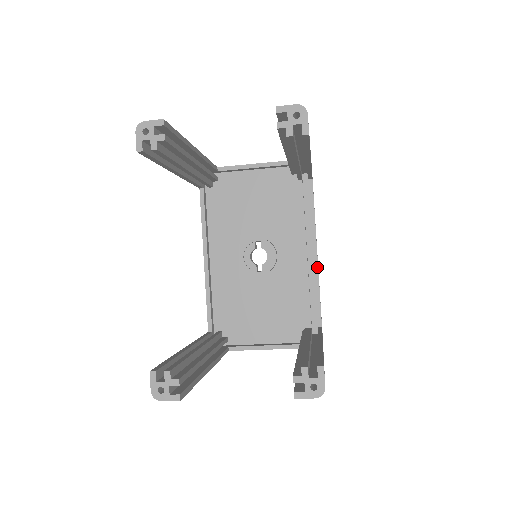
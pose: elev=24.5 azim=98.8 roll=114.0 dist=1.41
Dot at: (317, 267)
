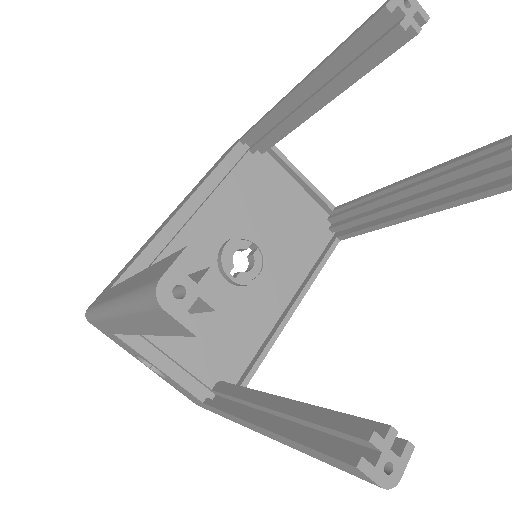
Dot at: (285, 325)
